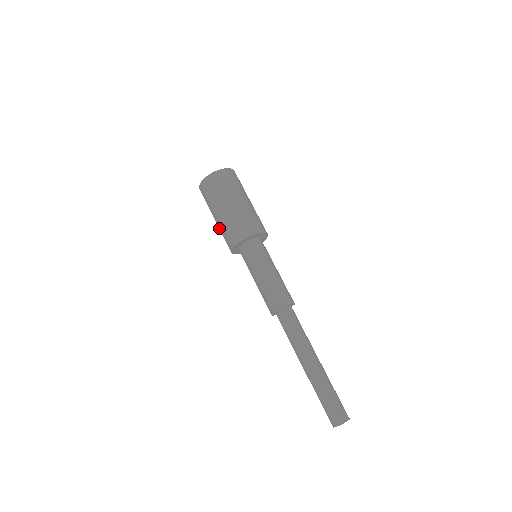
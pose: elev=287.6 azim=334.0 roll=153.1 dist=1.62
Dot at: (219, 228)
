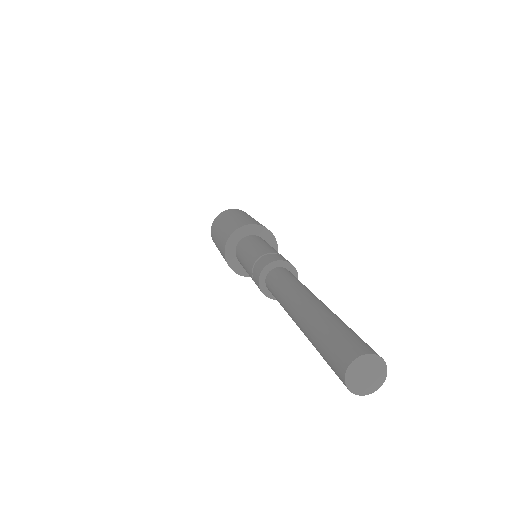
Dot at: (220, 235)
